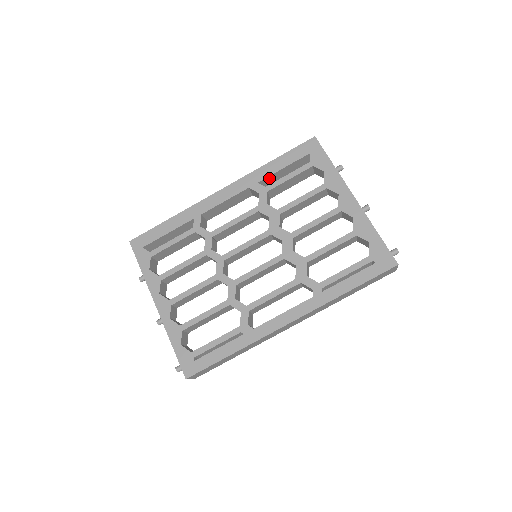
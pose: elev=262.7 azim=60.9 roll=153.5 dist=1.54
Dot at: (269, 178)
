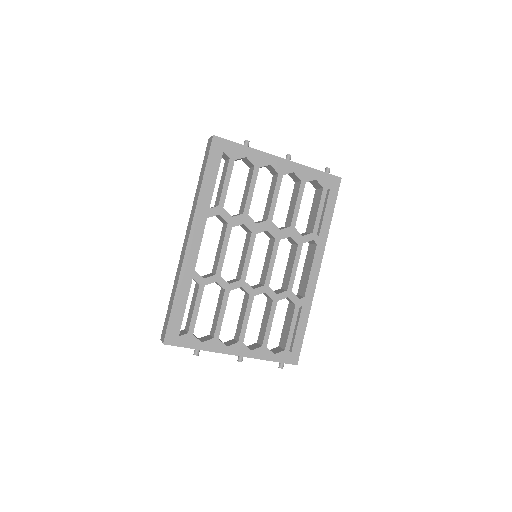
Dot at: (211, 197)
